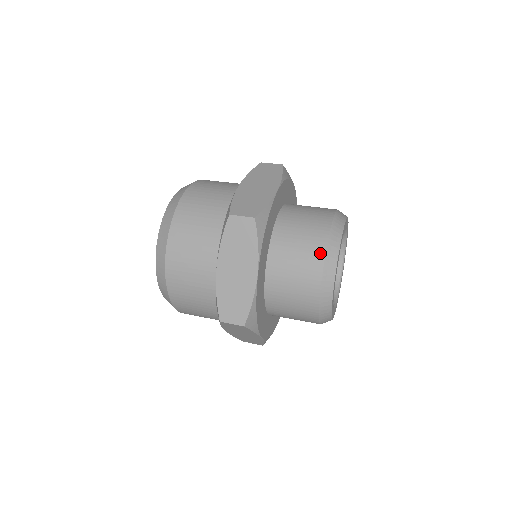
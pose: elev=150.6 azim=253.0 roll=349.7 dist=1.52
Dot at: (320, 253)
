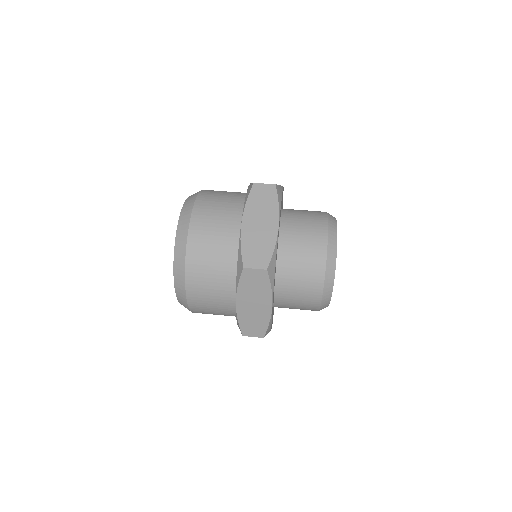
Dot at: (323, 224)
